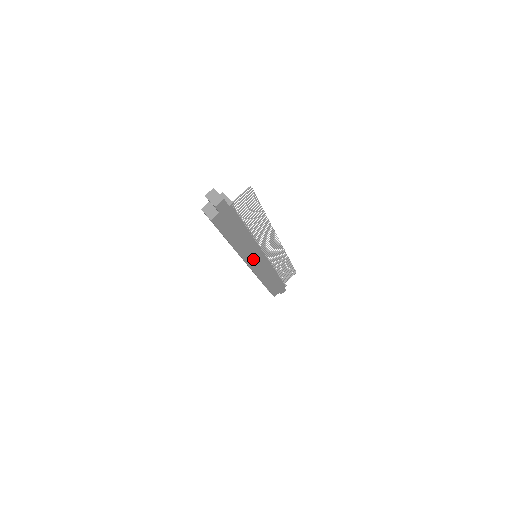
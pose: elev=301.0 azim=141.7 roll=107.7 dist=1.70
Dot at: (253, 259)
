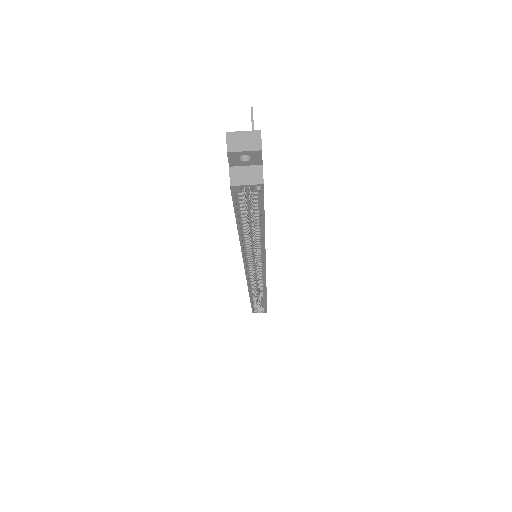
Dot at: occluded
